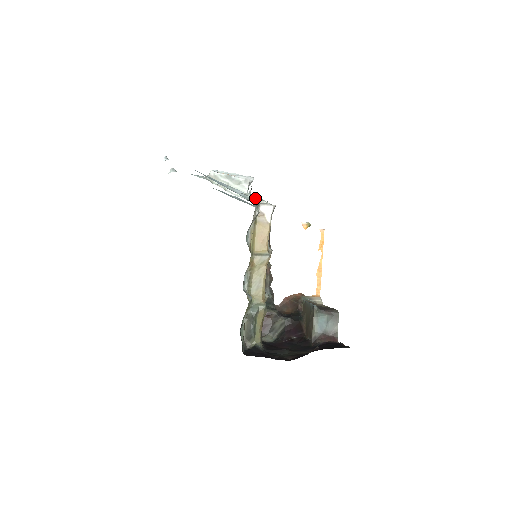
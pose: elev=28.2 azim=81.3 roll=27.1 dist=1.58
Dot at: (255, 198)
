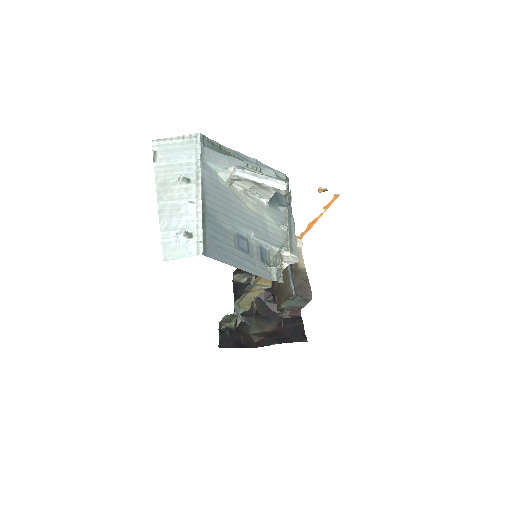
Dot at: (280, 249)
